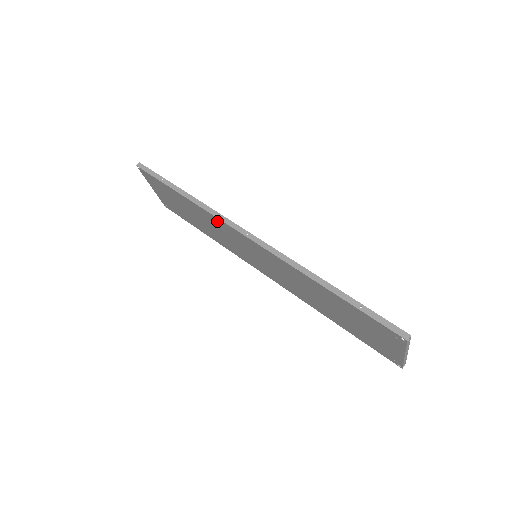
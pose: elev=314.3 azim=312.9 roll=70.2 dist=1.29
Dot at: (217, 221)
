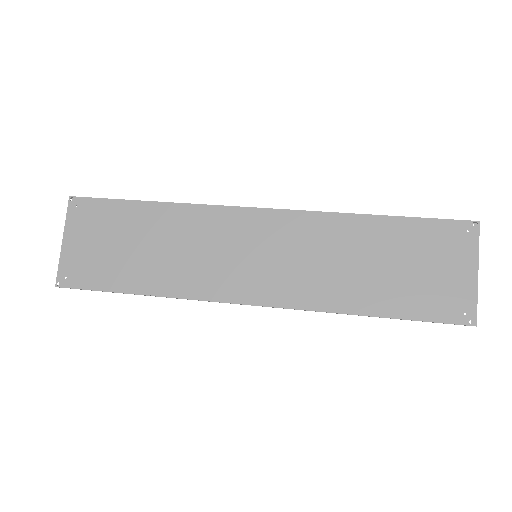
Dot at: (209, 215)
